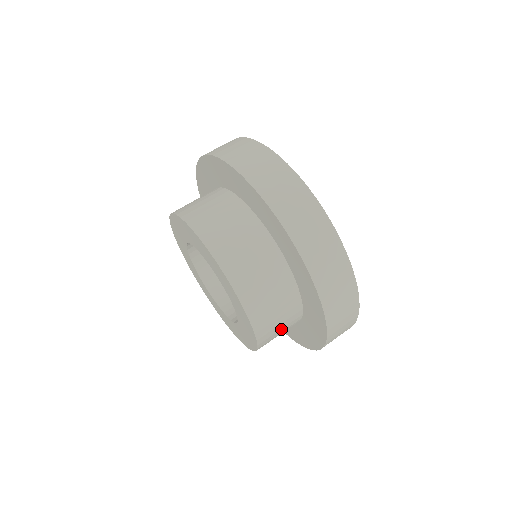
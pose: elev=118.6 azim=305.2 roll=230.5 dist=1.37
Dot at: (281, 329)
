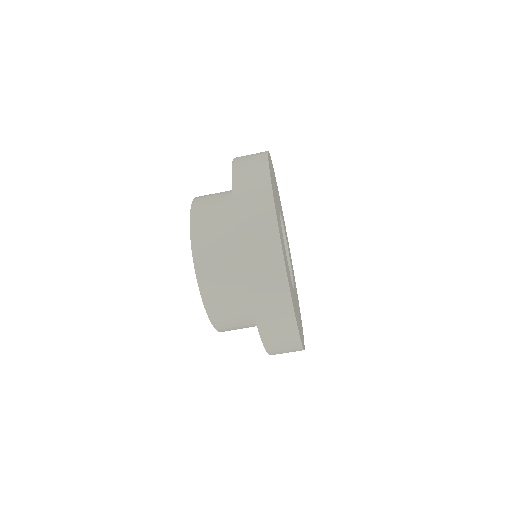
Dot at: occluded
